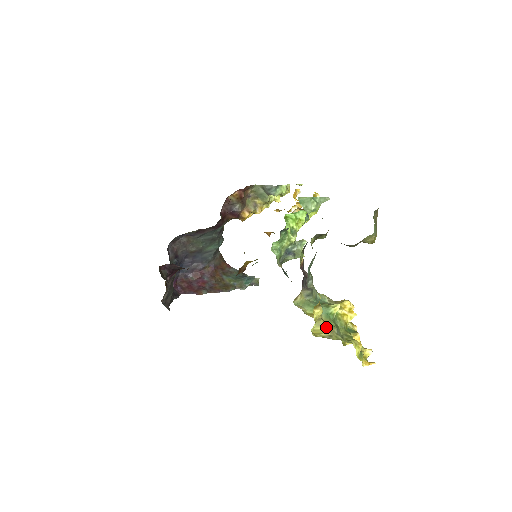
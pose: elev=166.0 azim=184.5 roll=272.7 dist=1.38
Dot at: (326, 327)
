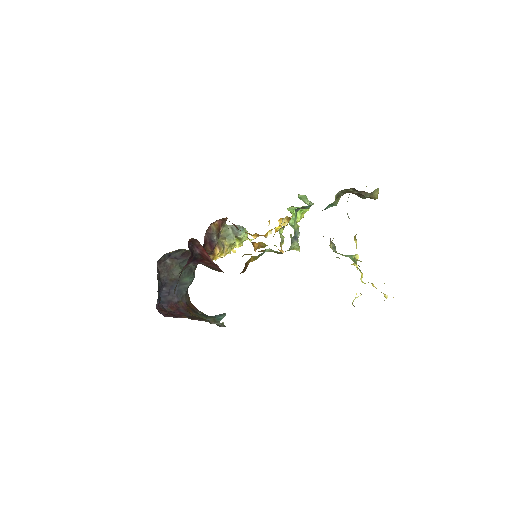
Dot at: occluded
